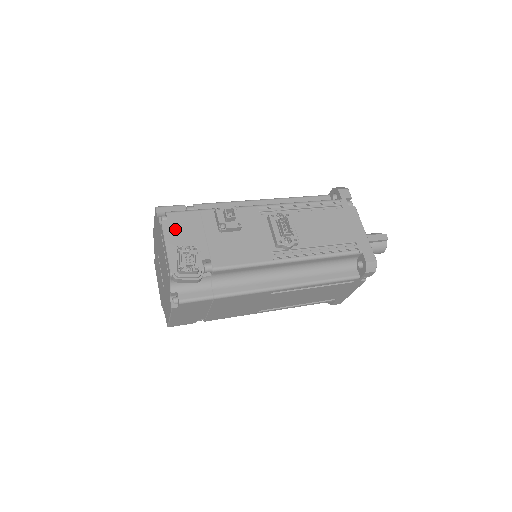
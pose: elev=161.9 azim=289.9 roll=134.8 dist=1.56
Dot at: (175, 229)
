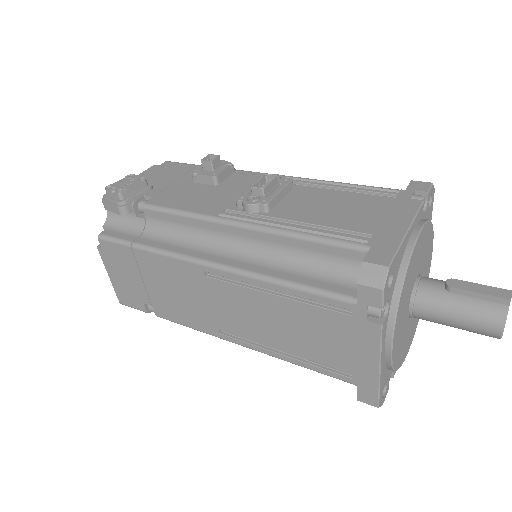
Dot at: (156, 171)
